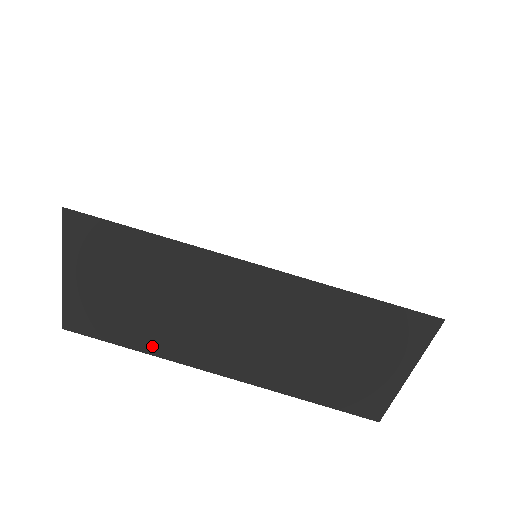
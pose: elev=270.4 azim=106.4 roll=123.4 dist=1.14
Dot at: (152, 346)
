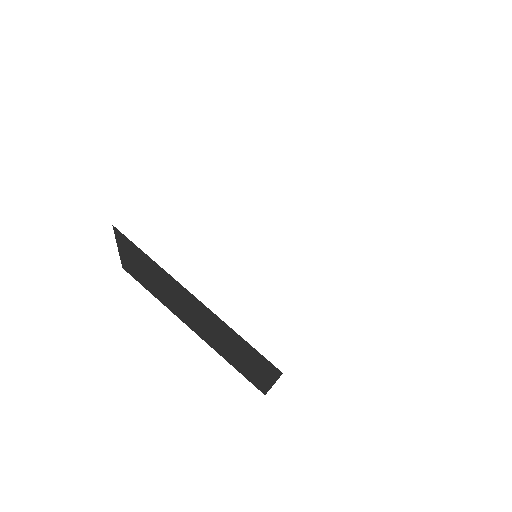
Dot at: (159, 298)
